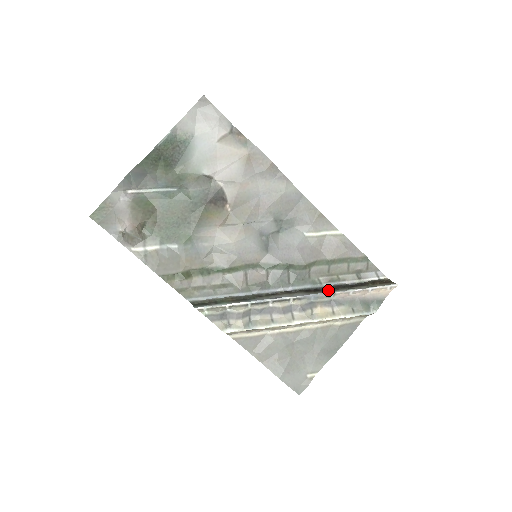
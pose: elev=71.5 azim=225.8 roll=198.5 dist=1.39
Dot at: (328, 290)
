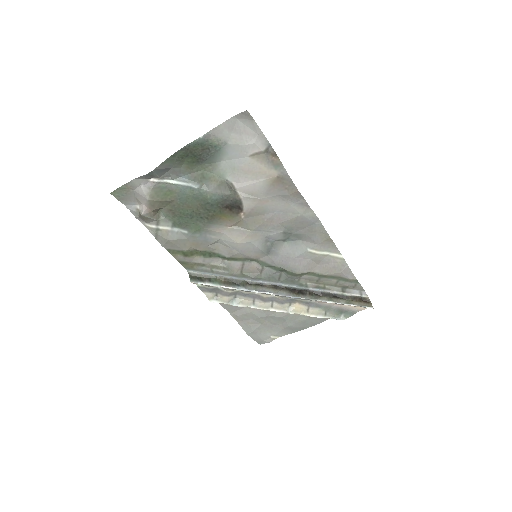
Dot at: (310, 295)
